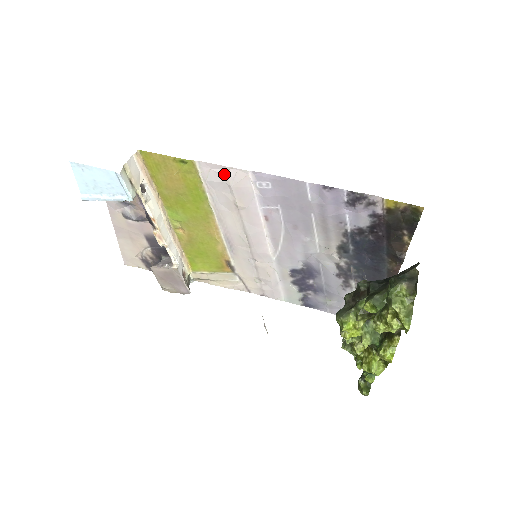
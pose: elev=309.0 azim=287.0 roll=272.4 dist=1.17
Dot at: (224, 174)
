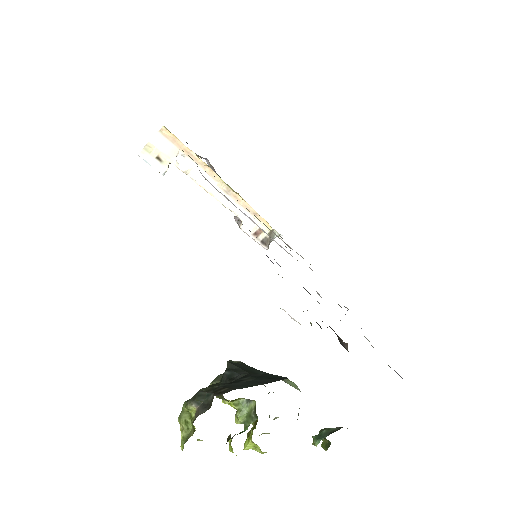
Dot at: (200, 172)
